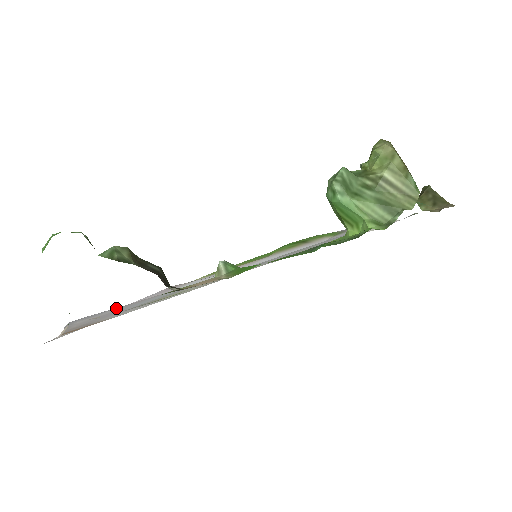
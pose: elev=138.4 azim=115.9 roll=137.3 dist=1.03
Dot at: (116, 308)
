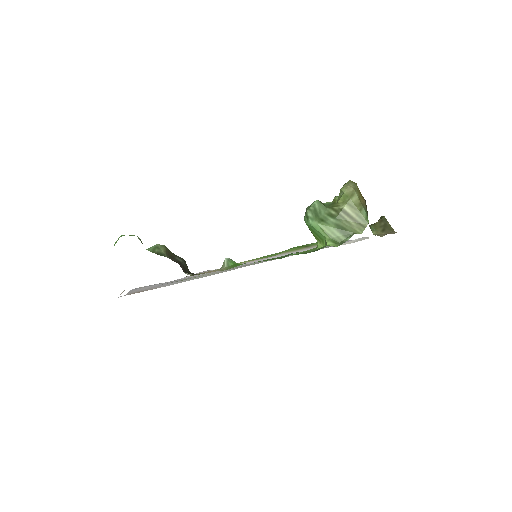
Dot at: occluded
